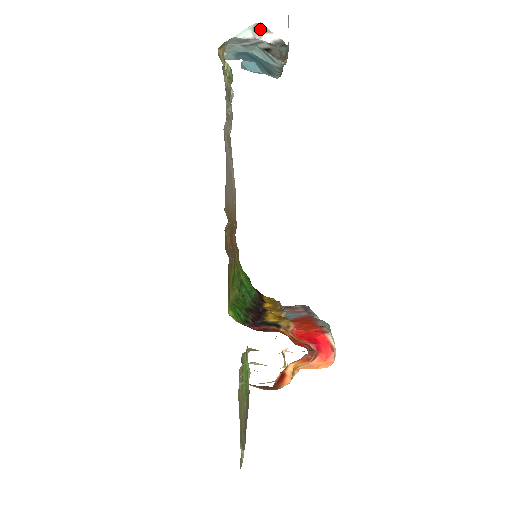
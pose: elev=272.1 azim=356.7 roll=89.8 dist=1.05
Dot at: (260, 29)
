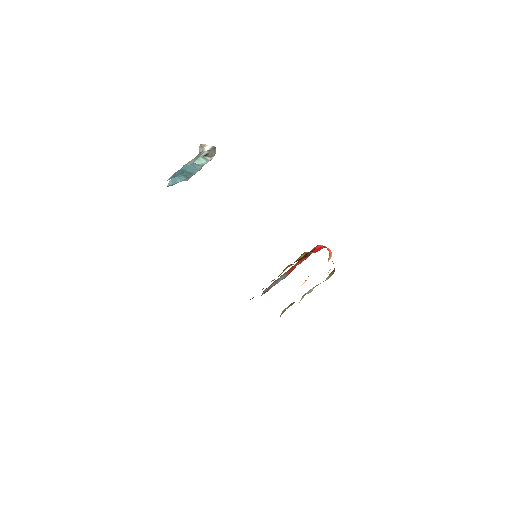
Dot at: (202, 146)
